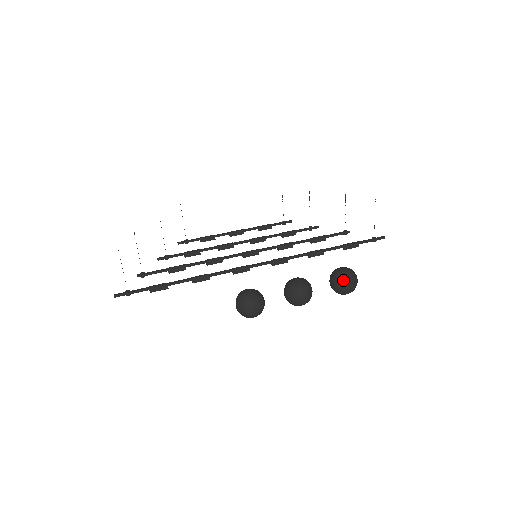
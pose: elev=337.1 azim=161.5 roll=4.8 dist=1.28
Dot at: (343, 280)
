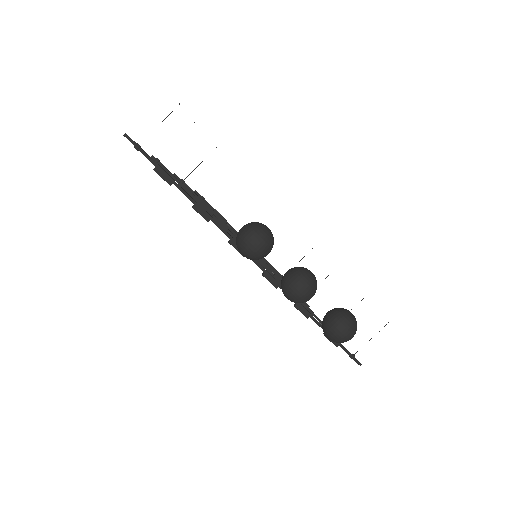
Dot at: (346, 319)
